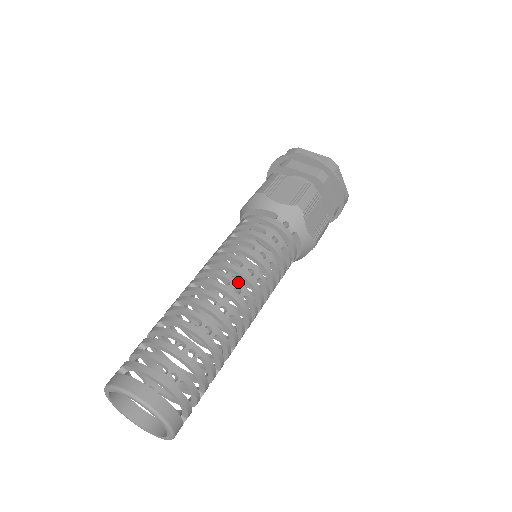
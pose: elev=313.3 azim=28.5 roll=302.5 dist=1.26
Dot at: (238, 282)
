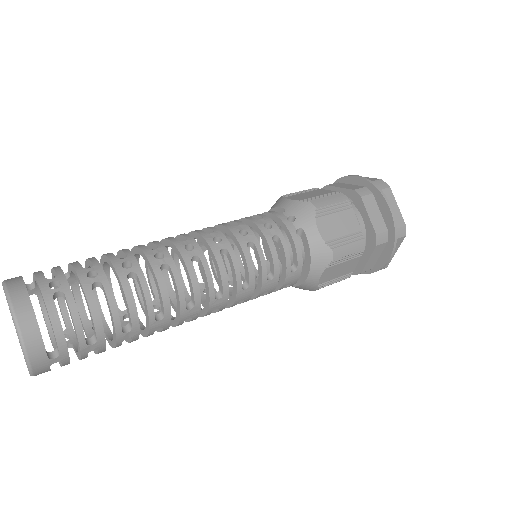
Dot at: (195, 242)
